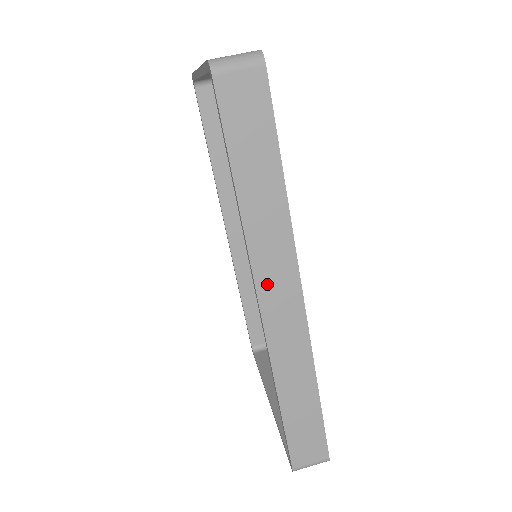
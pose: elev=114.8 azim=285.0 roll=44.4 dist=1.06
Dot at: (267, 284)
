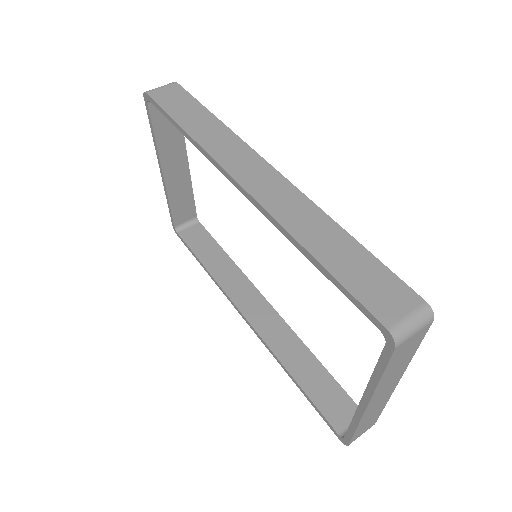
Dot at: (234, 167)
